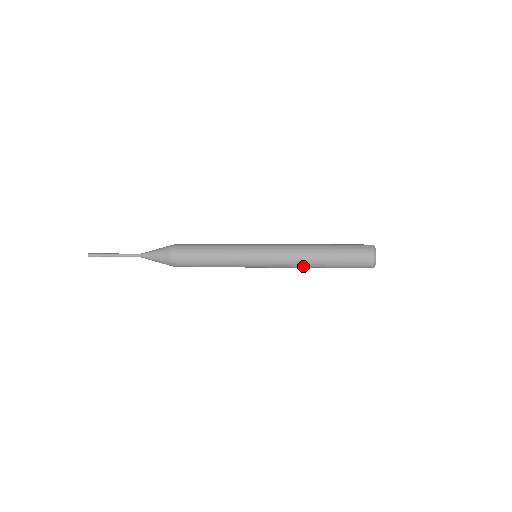
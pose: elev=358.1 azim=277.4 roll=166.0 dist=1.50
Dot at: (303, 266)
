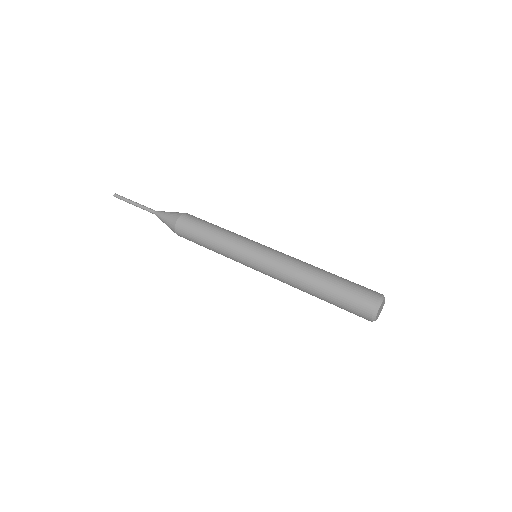
Dot at: occluded
